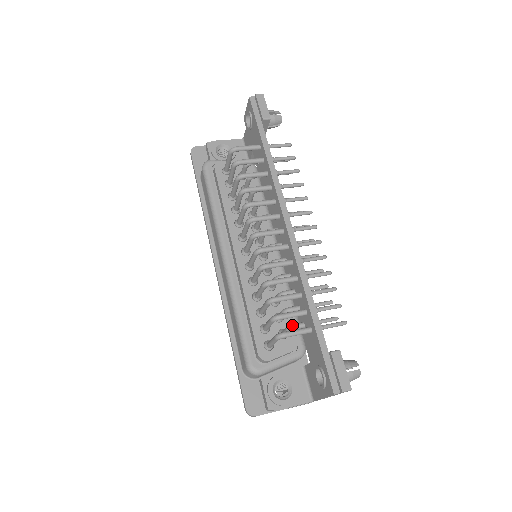
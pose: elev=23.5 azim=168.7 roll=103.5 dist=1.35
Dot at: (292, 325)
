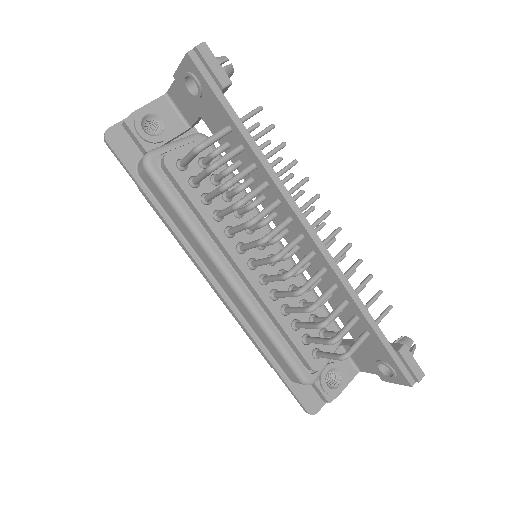
Dot at: occluded
